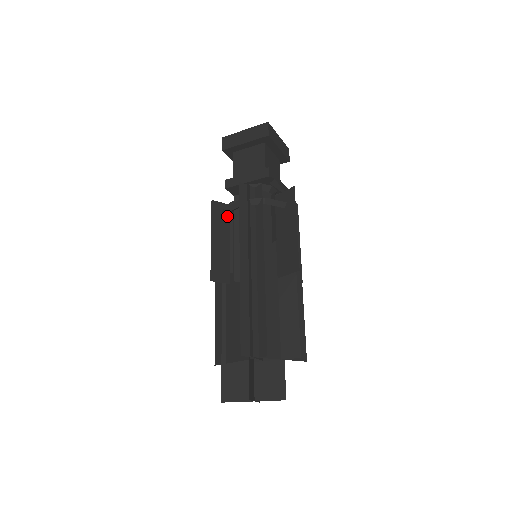
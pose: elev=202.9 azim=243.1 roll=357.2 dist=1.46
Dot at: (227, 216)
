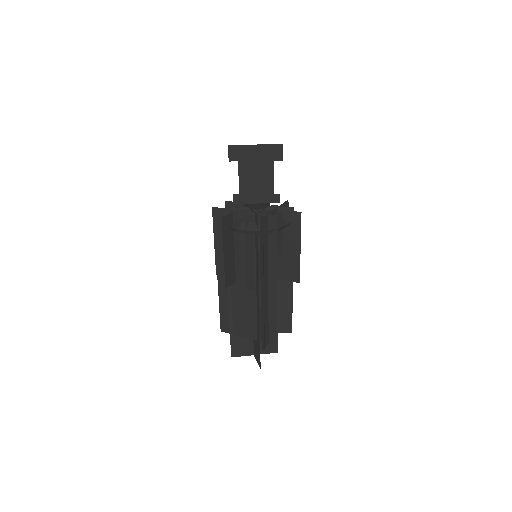
Dot at: (234, 228)
